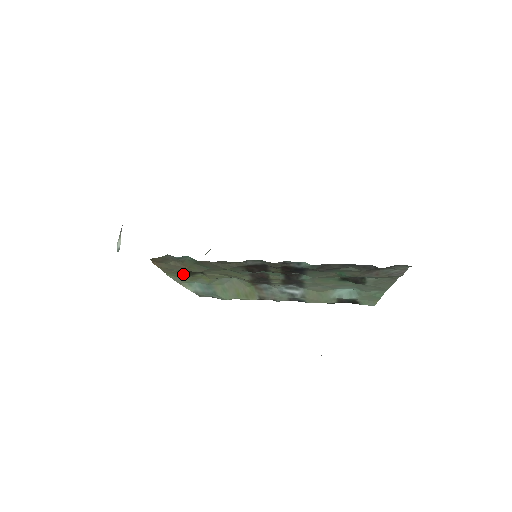
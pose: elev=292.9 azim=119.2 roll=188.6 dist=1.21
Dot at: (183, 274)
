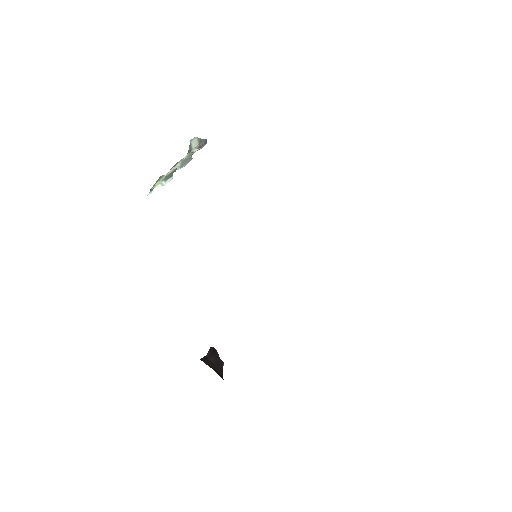
Dot at: occluded
